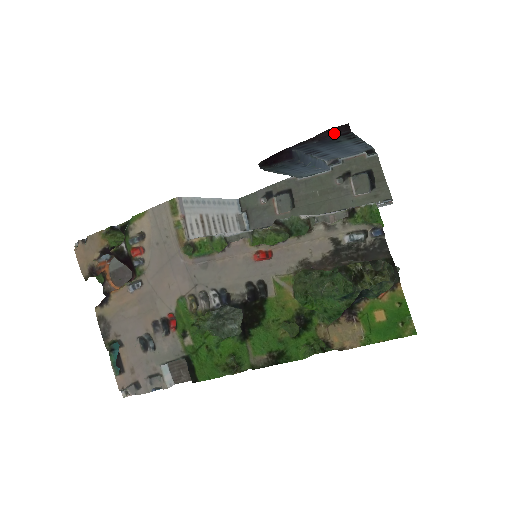
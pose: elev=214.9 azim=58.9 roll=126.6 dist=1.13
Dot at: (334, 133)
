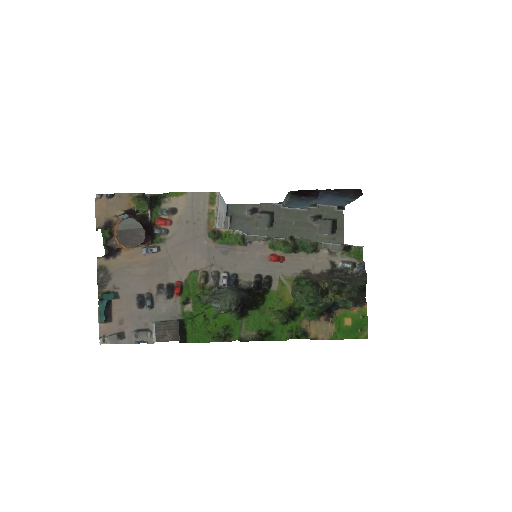
Dot at: (353, 192)
